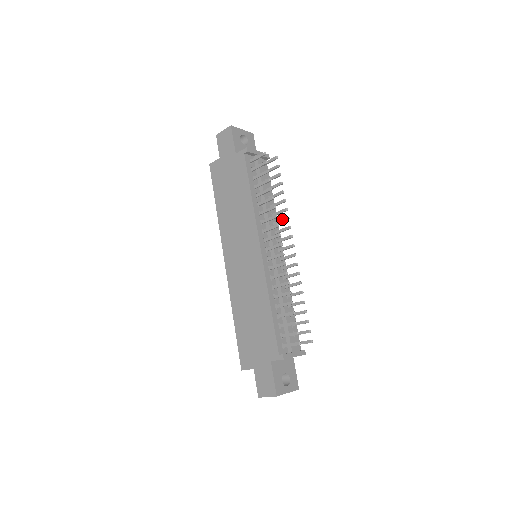
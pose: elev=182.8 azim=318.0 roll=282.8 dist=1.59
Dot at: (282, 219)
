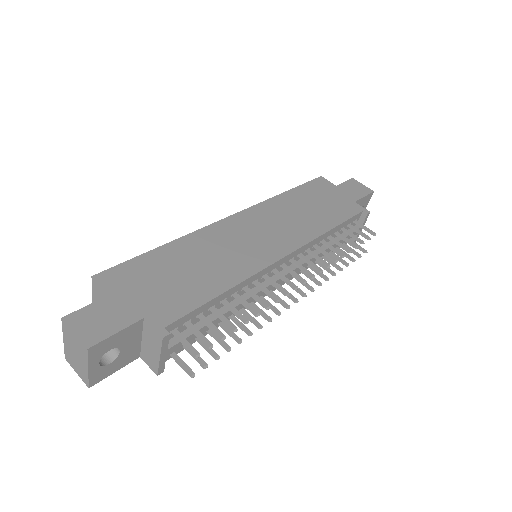
Dot at: occluded
